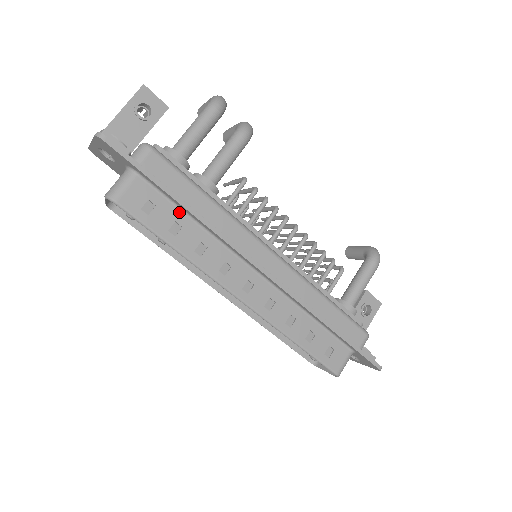
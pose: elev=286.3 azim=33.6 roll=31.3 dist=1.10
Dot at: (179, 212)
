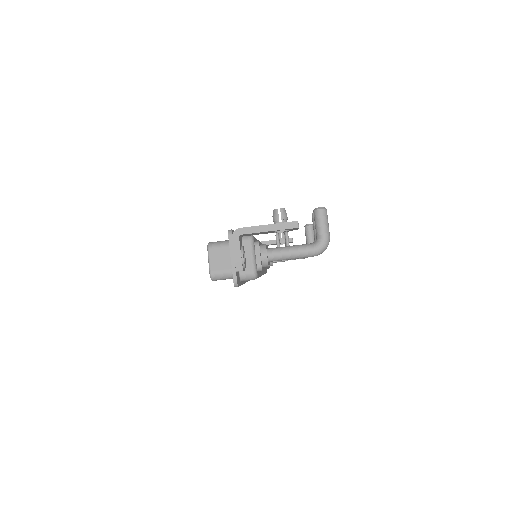
Dot at: occluded
